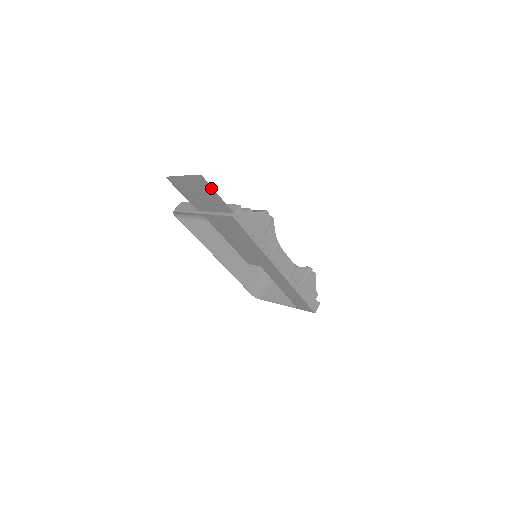
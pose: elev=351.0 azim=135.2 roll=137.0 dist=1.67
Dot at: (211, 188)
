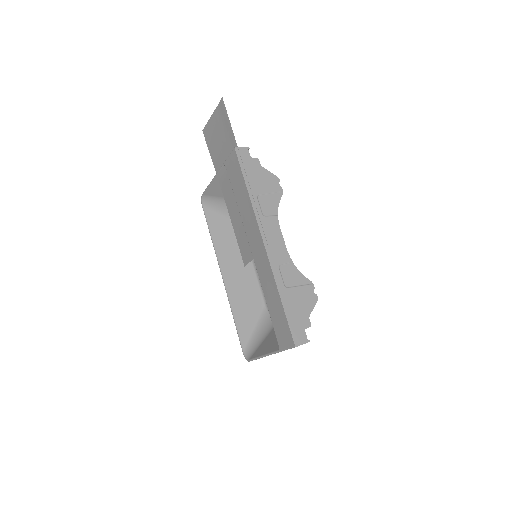
Dot at: (226, 115)
